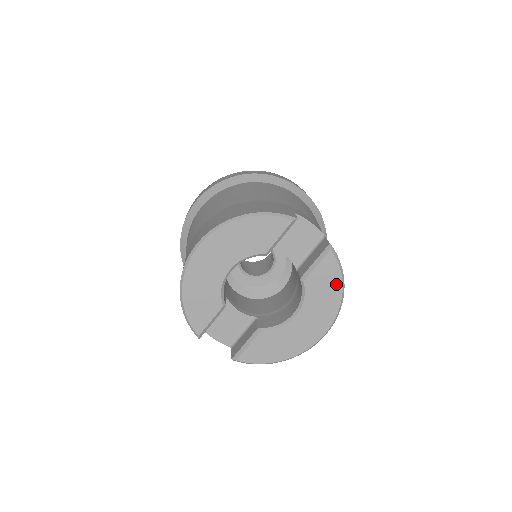
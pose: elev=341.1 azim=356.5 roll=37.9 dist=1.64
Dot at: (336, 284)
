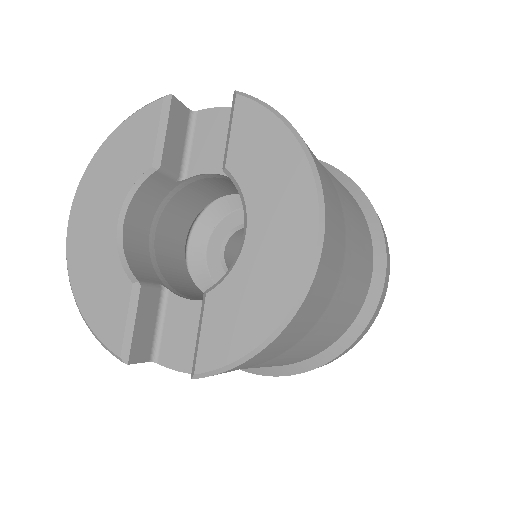
Dot at: (278, 136)
